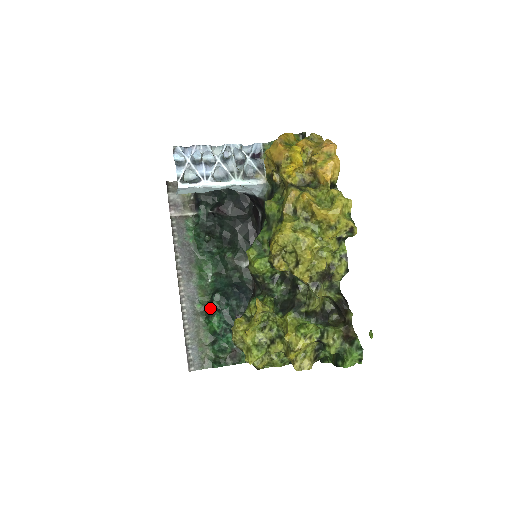
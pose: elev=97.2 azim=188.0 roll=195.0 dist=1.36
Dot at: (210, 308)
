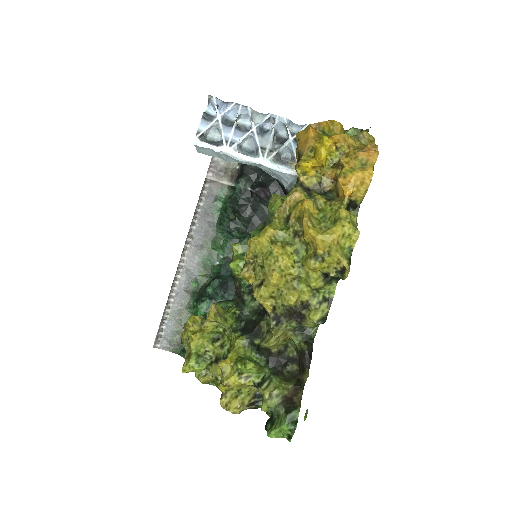
Dot at: (204, 292)
